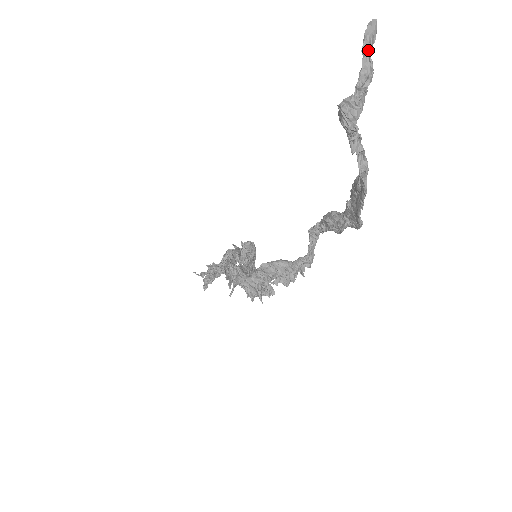
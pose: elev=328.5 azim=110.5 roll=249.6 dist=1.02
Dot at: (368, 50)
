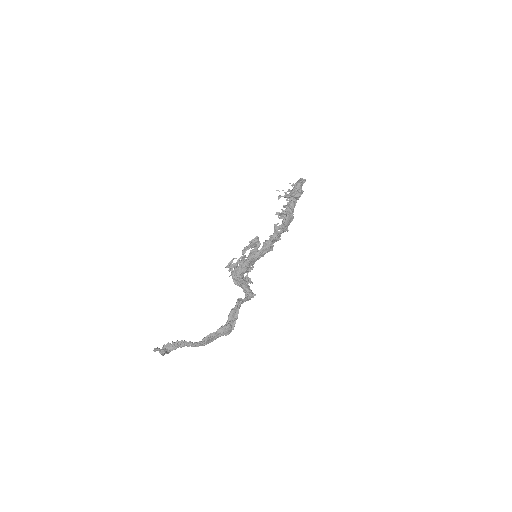
Dot at: occluded
